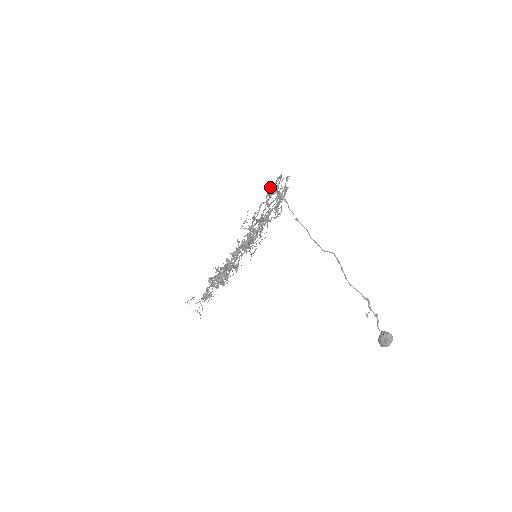
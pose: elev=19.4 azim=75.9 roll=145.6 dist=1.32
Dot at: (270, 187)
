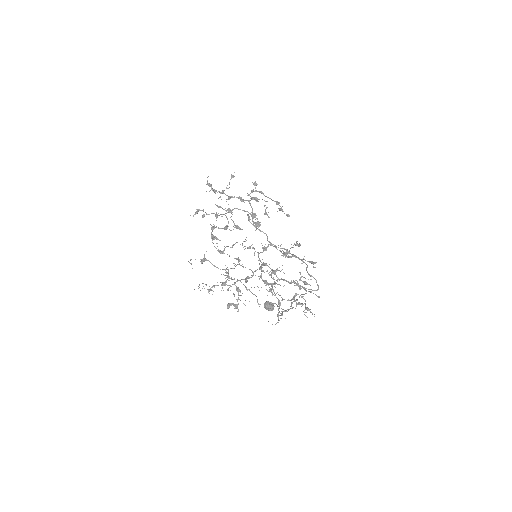
Dot at: (307, 267)
